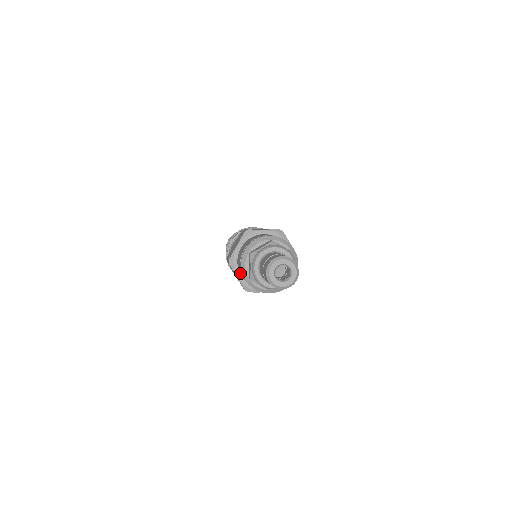
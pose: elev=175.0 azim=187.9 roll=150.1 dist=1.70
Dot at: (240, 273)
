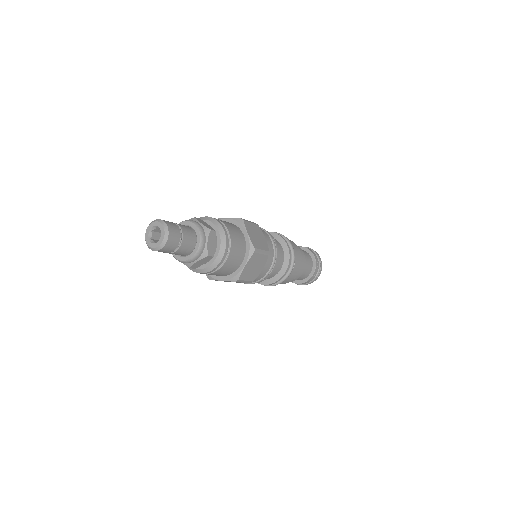
Dot at: occluded
